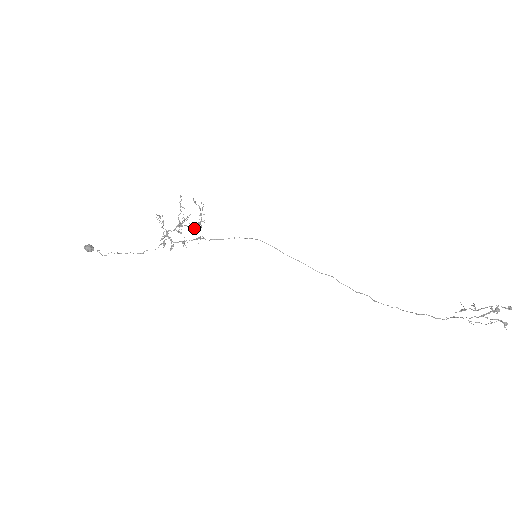
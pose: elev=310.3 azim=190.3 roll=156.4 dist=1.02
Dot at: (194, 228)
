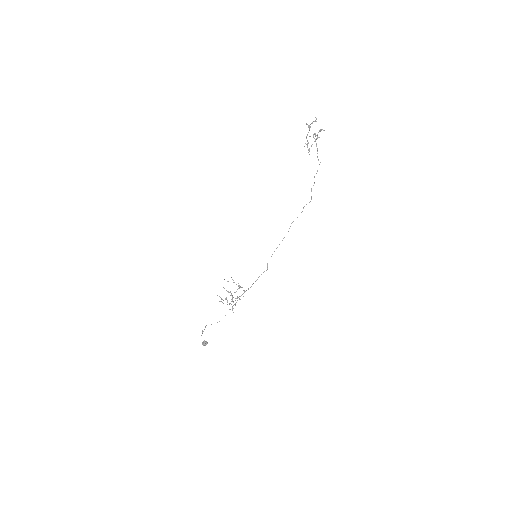
Dot at: occluded
